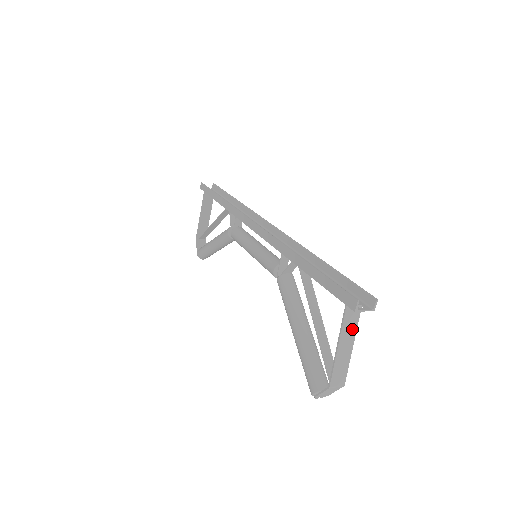
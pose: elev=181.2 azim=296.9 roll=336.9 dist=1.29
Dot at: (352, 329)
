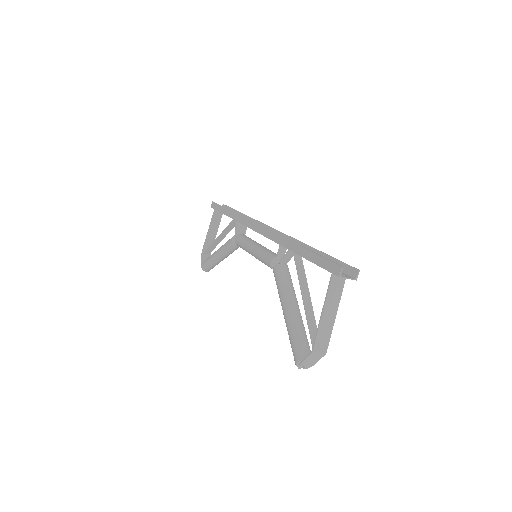
Dot at: (336, 299)
